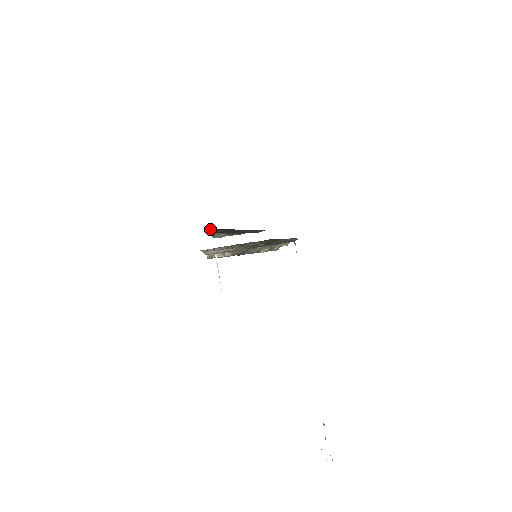
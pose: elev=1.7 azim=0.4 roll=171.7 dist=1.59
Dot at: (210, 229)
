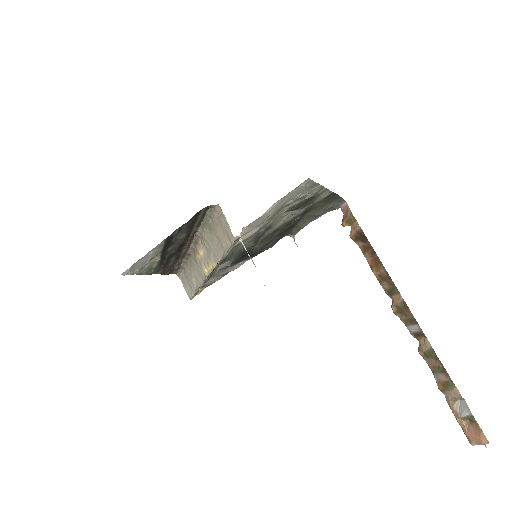
Dot at: (195, 217)
